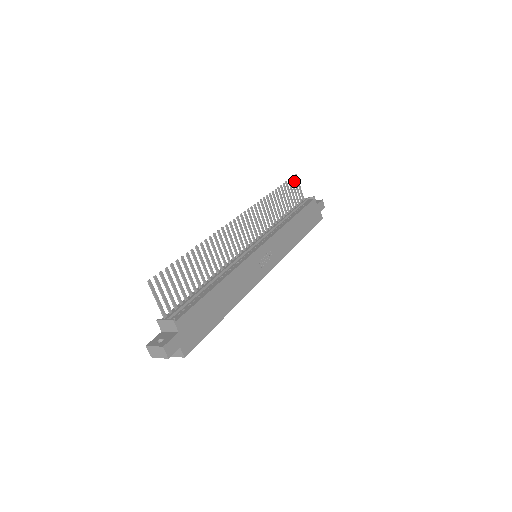
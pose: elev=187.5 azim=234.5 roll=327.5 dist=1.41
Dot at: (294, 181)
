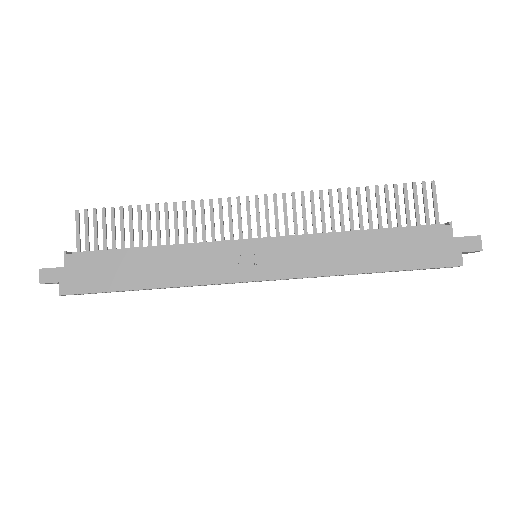
Dot at: (422, 190)
